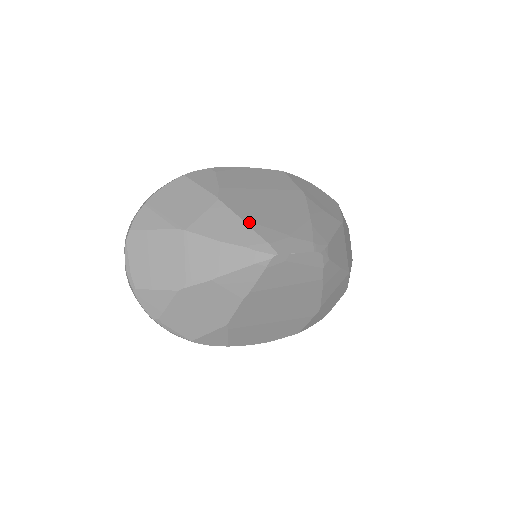
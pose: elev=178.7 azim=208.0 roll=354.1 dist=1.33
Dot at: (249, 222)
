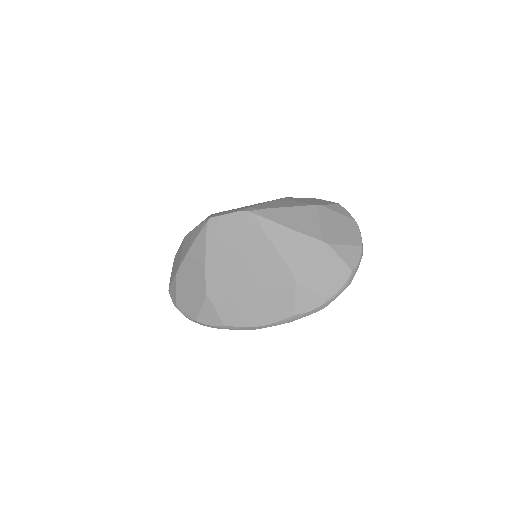
Dot at: occluded
